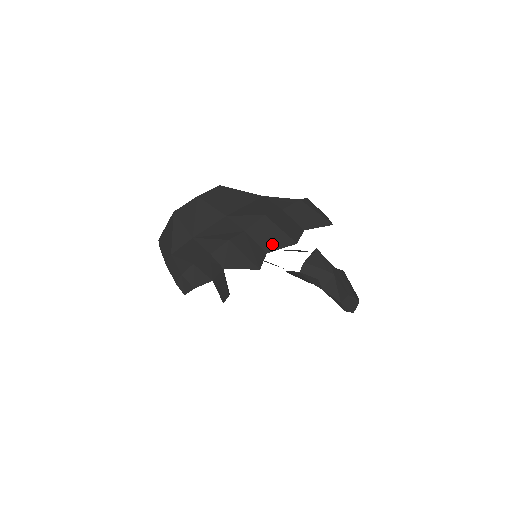
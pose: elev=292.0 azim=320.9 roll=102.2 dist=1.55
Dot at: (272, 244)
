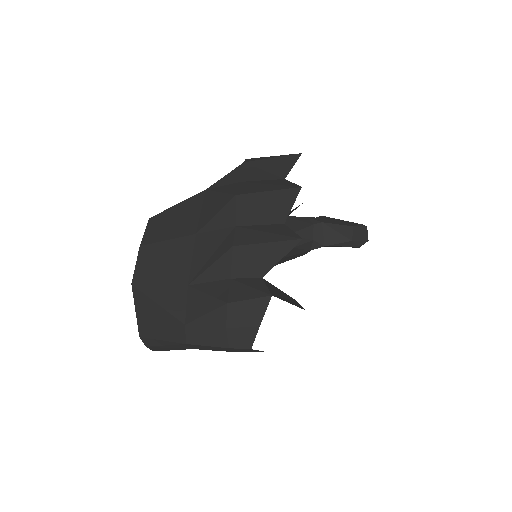
Dot at: (278, 211)
